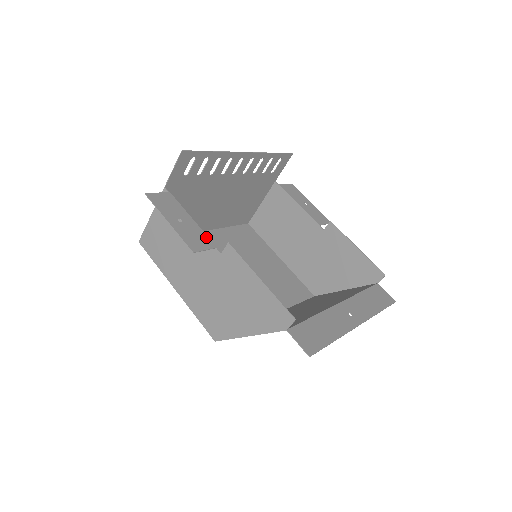
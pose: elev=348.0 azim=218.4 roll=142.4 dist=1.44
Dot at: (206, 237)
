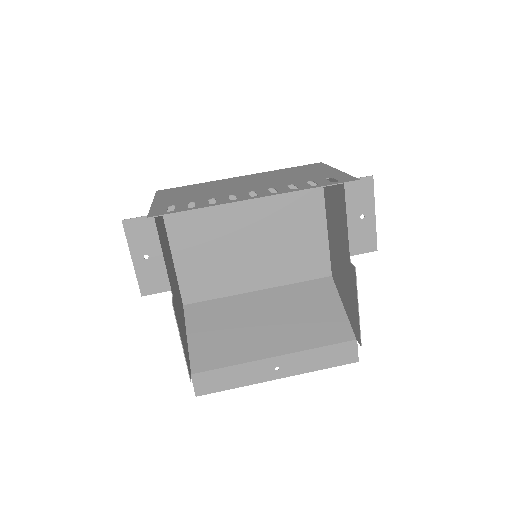
Dot at: (166, 278)
